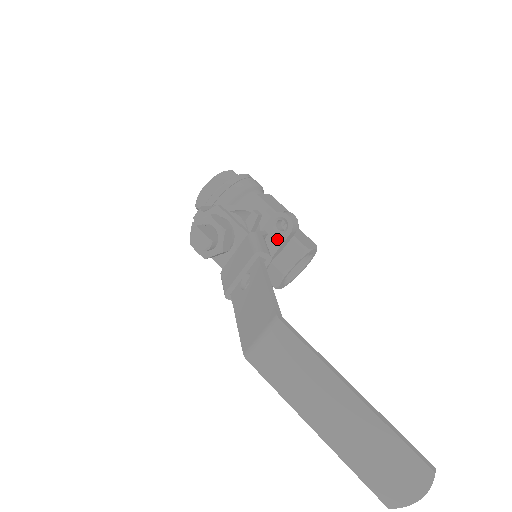
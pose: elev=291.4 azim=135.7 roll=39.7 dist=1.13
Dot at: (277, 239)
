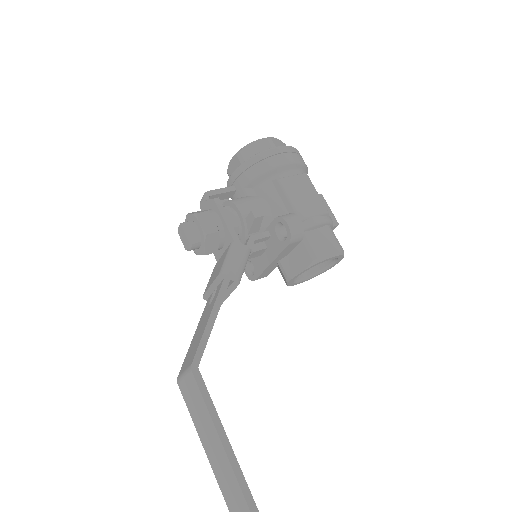
Dot at: (278, 245)
